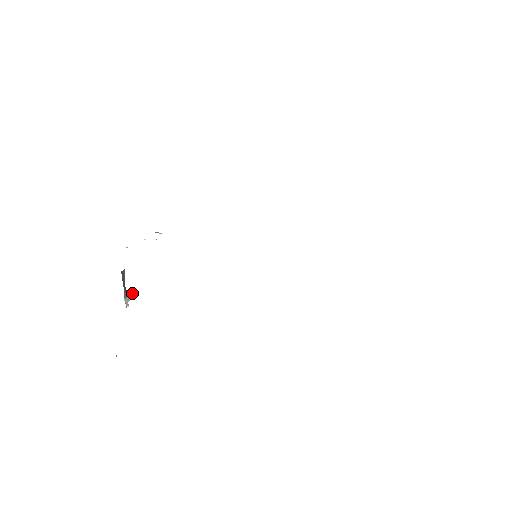
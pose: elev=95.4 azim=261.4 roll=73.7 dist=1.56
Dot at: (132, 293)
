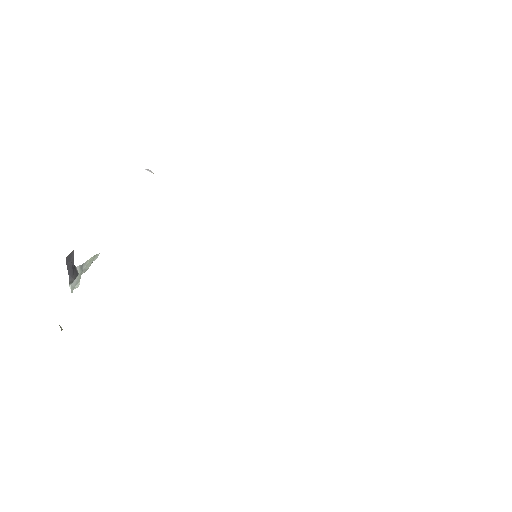
Dot at: (93, 258)
